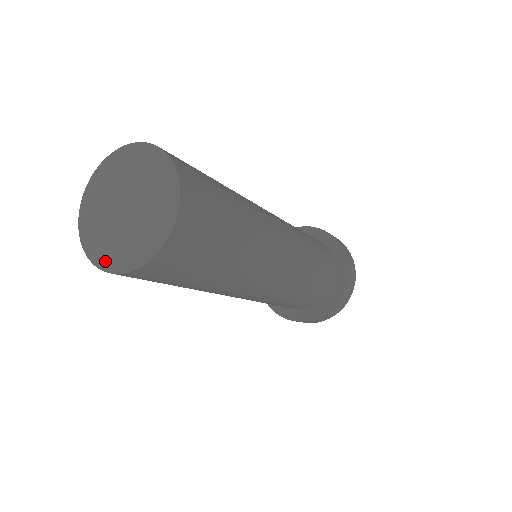
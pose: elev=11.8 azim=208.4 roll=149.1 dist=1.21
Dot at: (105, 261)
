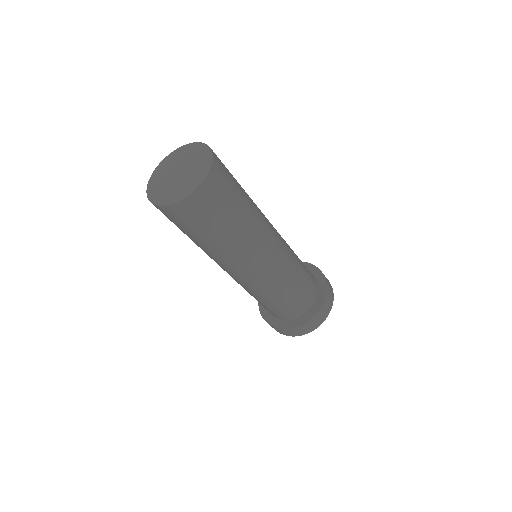
Dot at: (158, 200)
